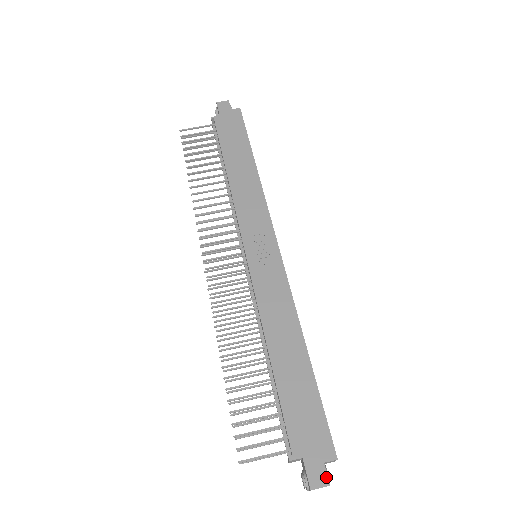
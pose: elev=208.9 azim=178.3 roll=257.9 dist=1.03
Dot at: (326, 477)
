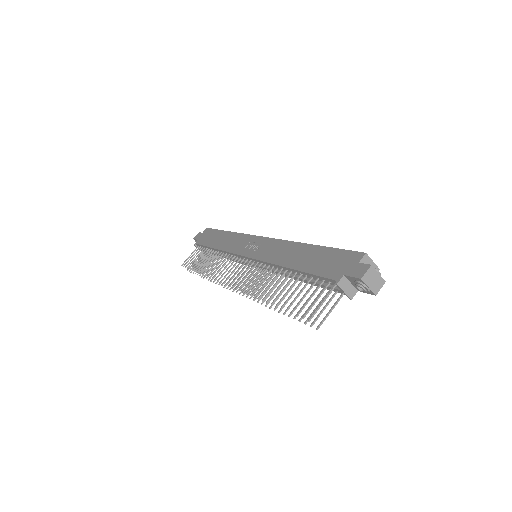
Dot at: (365, 265)
